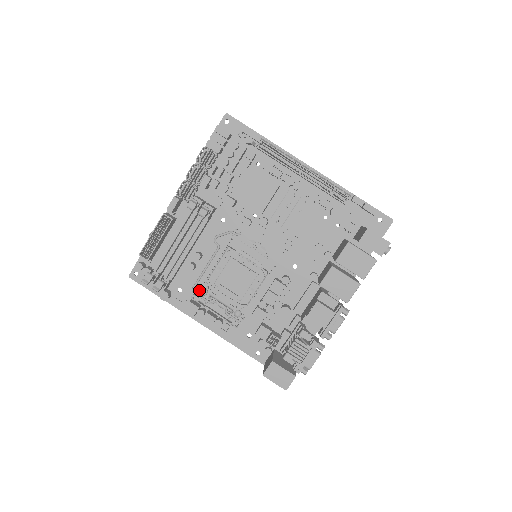
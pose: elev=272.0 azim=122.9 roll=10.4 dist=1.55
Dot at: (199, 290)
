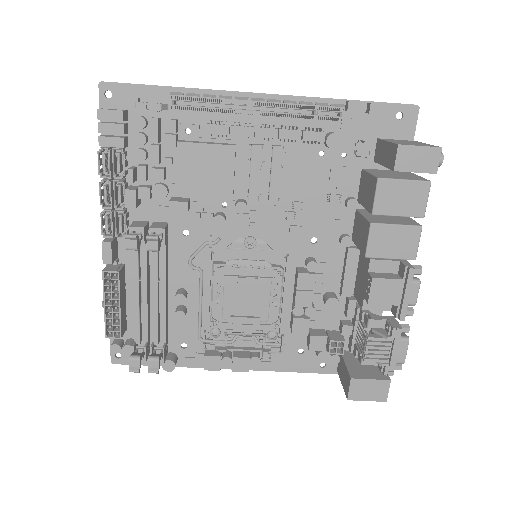
Dot at: (208, 334)
